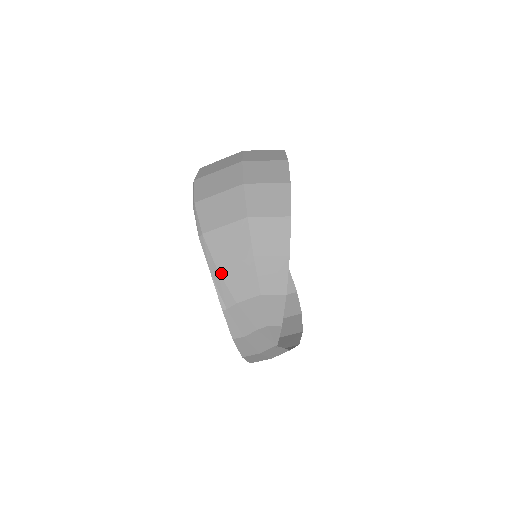
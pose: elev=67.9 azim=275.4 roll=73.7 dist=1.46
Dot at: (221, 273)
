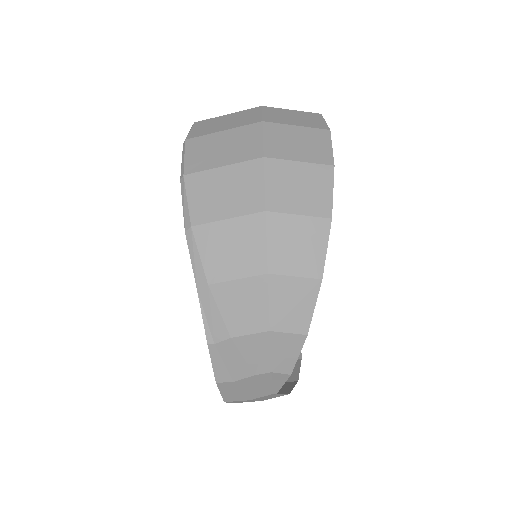
Dot at: (213, 291)
